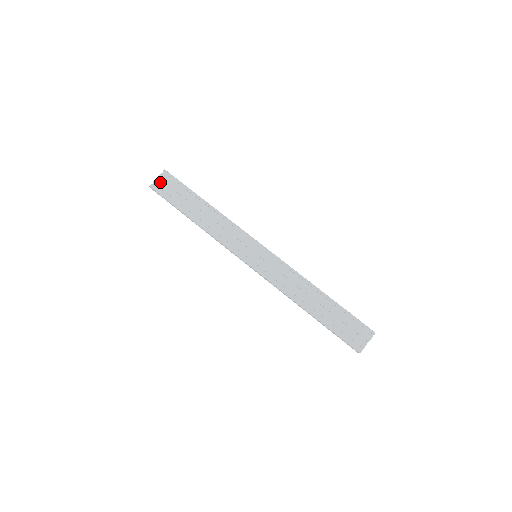
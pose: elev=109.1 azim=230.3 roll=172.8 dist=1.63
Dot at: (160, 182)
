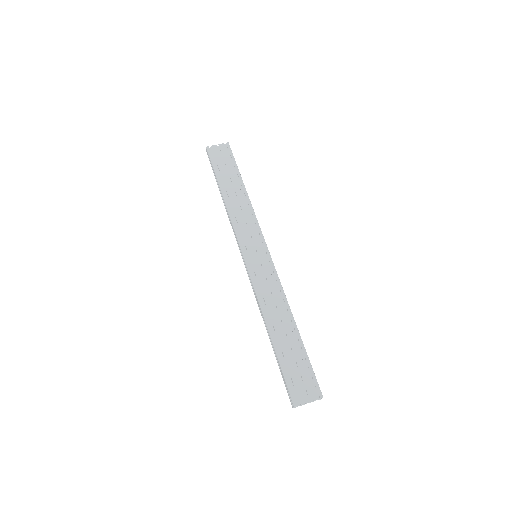
Dot at: (217, 149)
